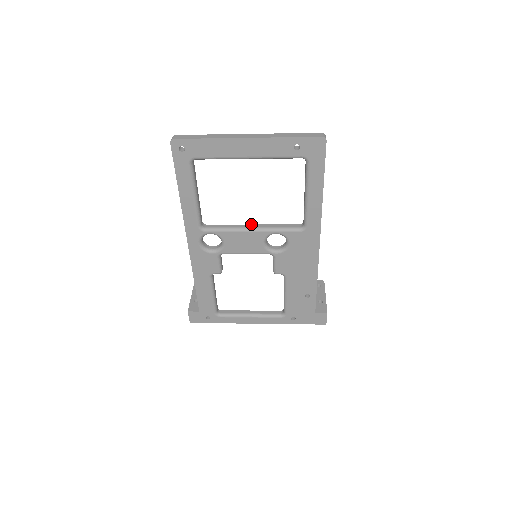
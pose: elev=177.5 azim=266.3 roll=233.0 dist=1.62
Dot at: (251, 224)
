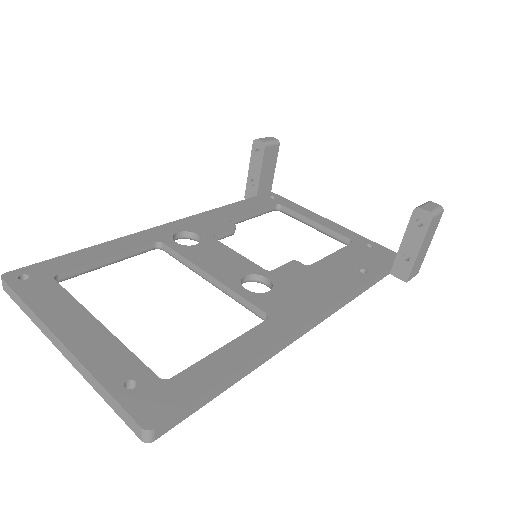
Dot at: (208, 273)
